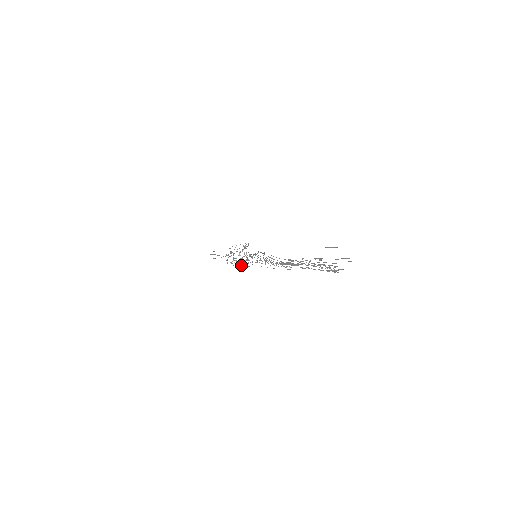
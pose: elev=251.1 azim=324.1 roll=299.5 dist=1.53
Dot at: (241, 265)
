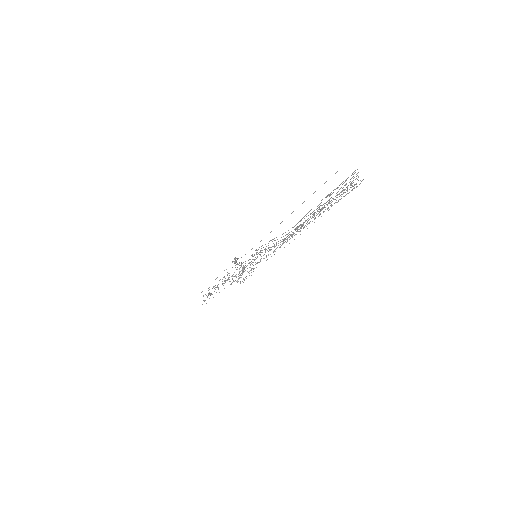
Dot at: occluded
